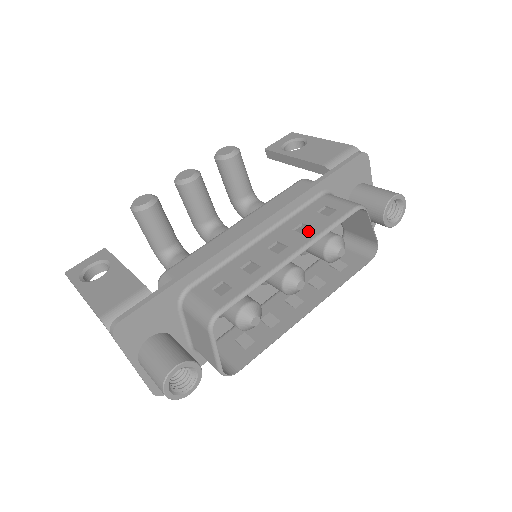
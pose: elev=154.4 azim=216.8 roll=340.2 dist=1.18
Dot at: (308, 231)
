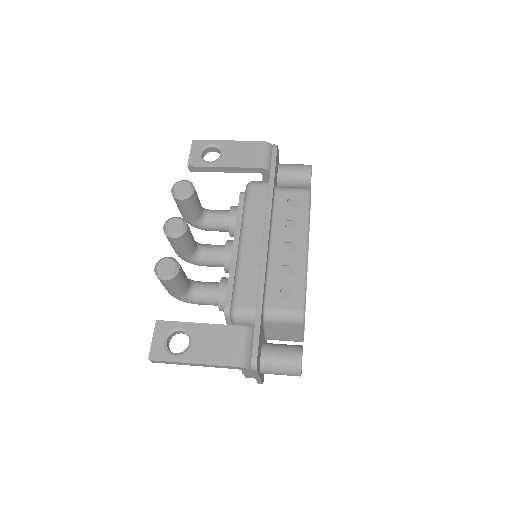
Dot at: (298, 225)
